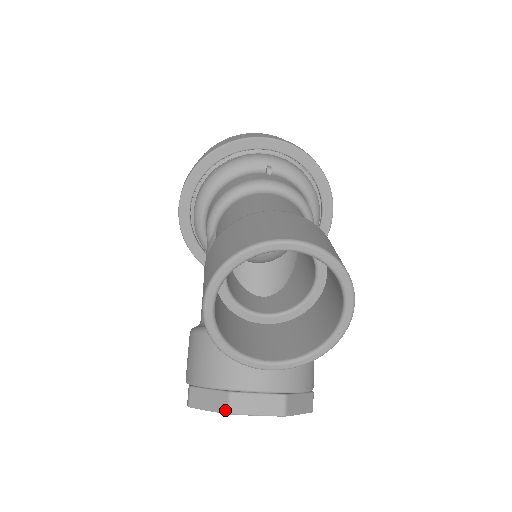
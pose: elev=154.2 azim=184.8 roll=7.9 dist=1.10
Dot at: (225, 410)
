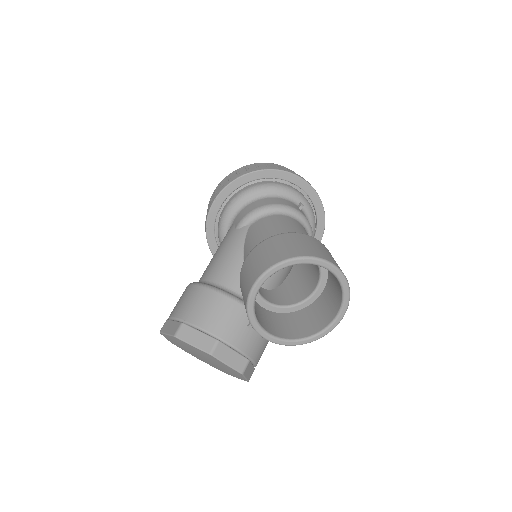
Dot at: (209, 351)
